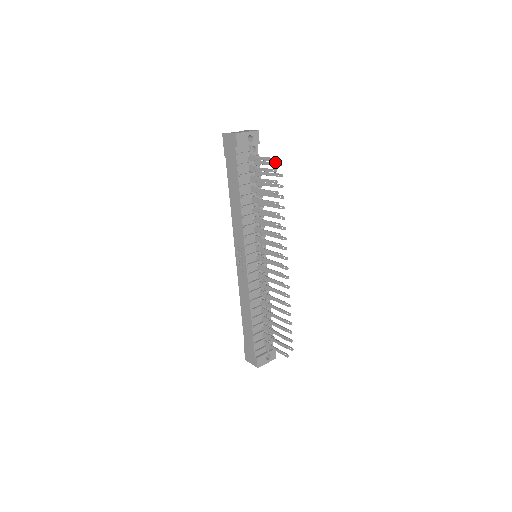
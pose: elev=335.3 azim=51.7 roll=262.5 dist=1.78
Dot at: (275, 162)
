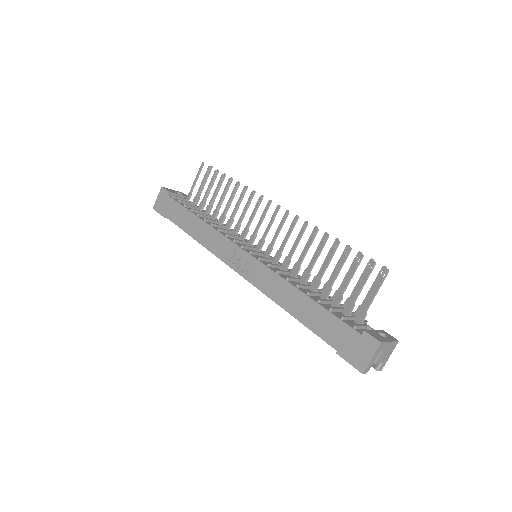
Dot at: occluded
